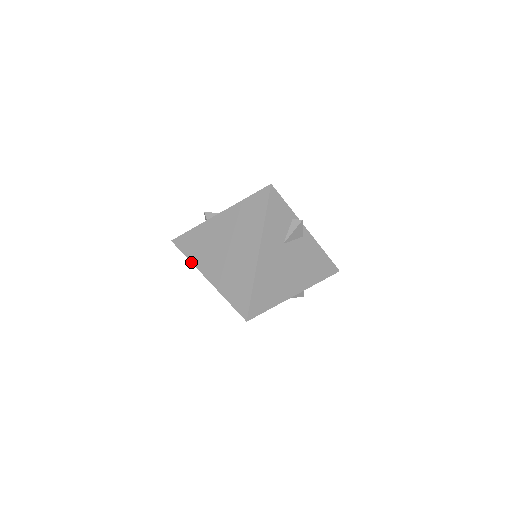
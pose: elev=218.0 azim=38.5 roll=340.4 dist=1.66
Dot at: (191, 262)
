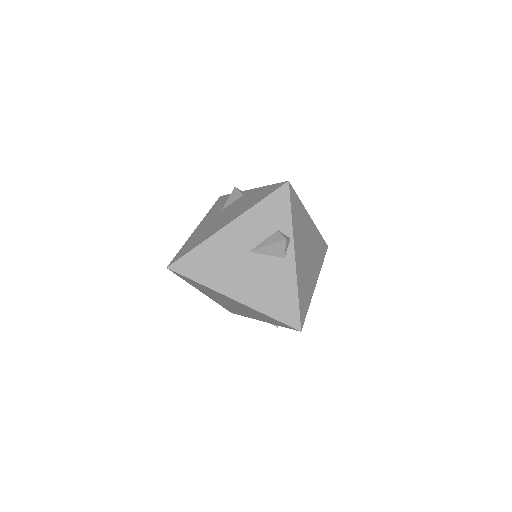
Dot at: occluded
